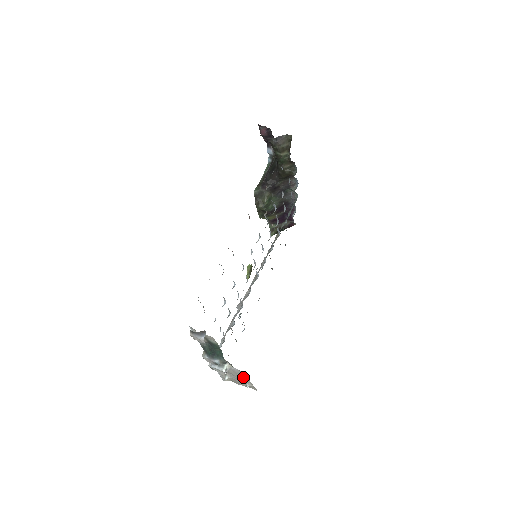
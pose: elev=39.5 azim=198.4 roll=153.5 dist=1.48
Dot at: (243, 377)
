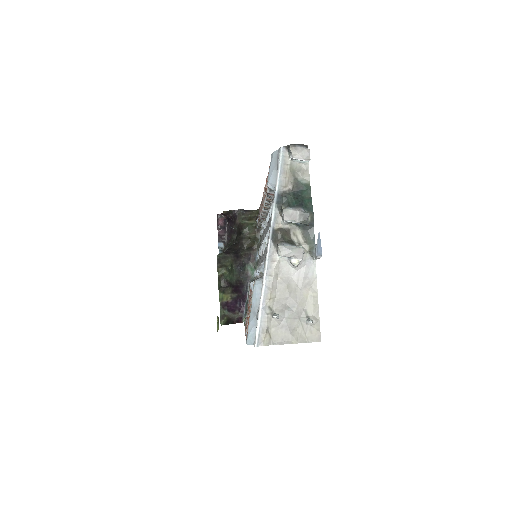
Dot at: (309, 296)
